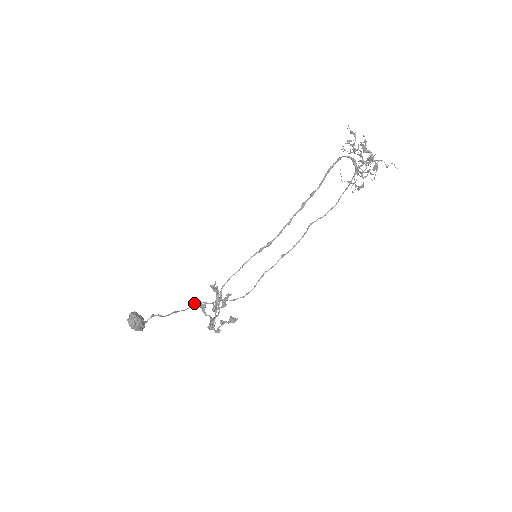
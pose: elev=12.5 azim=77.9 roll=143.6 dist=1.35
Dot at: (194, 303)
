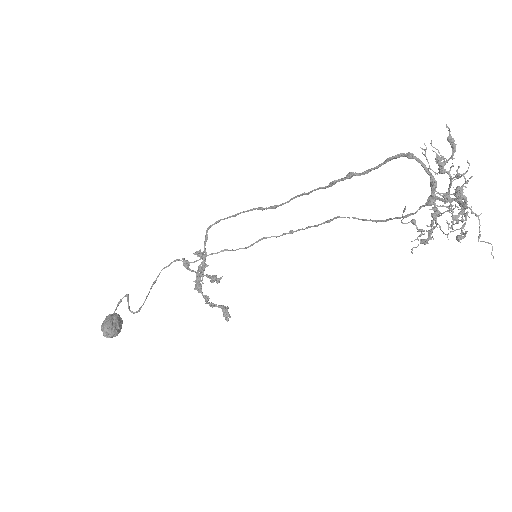
Dot at: (175, 261)
